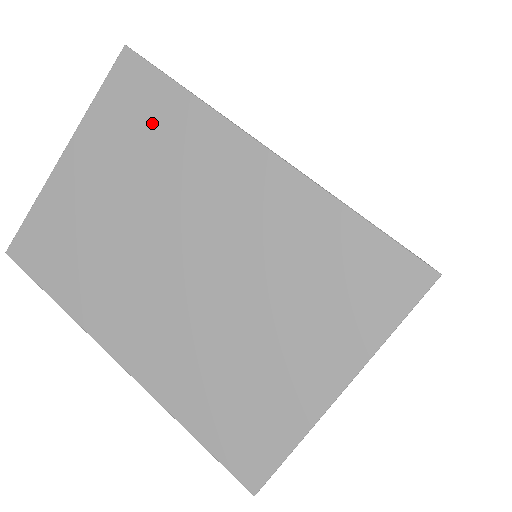
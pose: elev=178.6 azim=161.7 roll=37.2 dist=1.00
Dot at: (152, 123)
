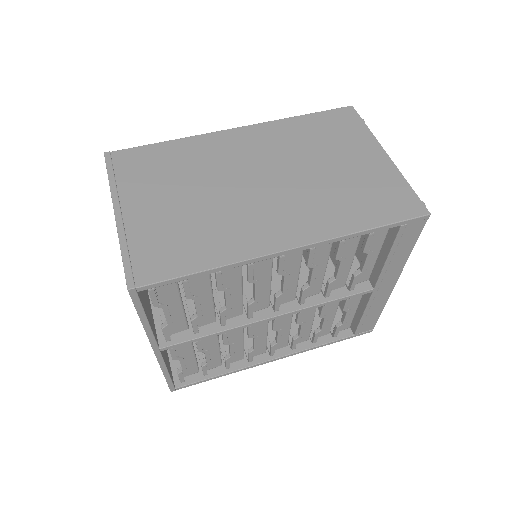
Dot at: occluded
